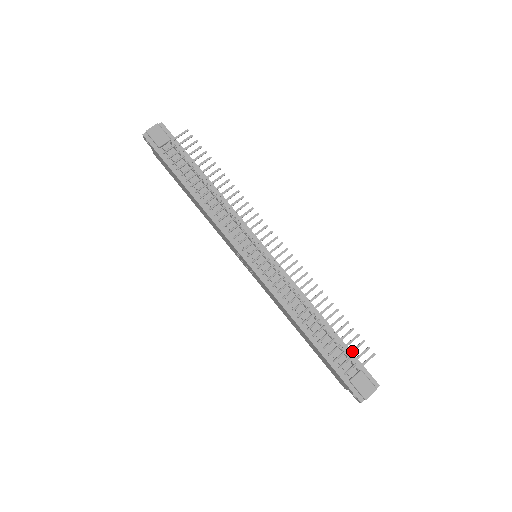
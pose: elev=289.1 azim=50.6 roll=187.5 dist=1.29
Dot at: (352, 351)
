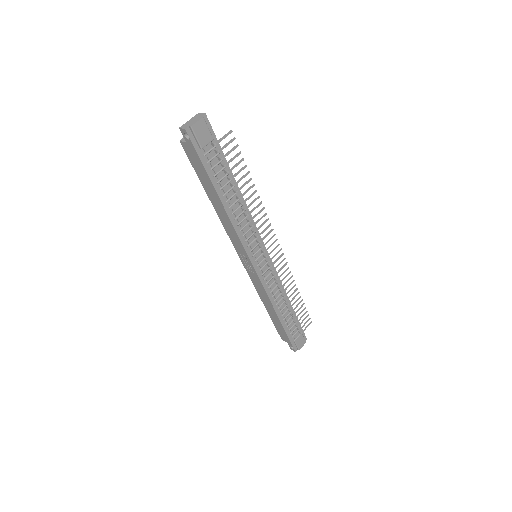
Dot at: (301, 323)
